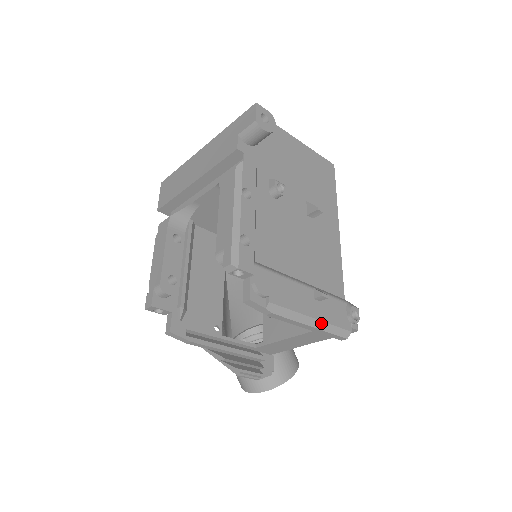
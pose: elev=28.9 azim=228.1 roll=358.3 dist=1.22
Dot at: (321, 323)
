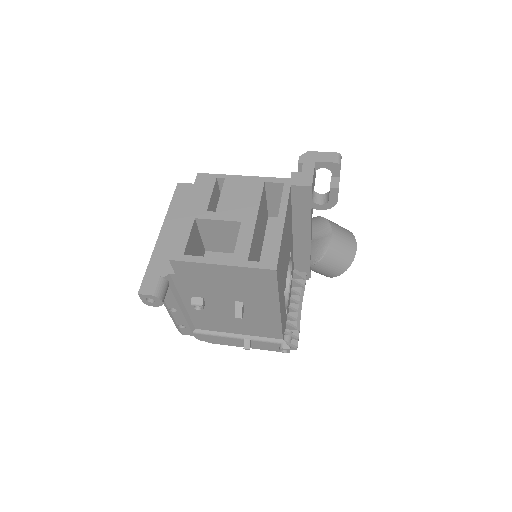
Dot at: (254, 348)
